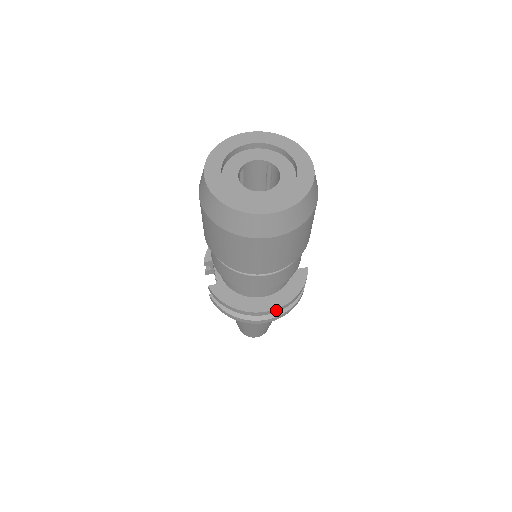
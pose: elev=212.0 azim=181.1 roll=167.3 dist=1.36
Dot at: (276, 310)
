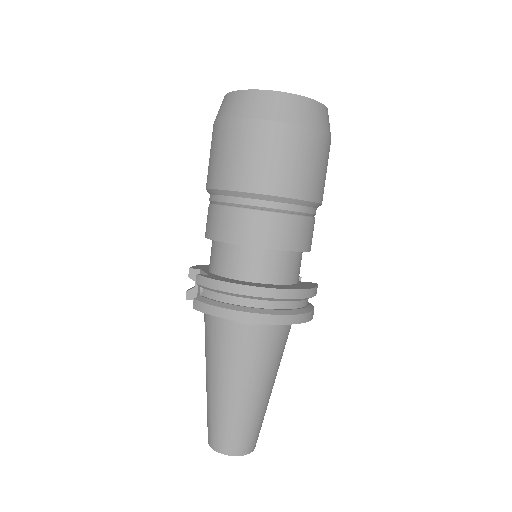
Dot at: (288, 293)
